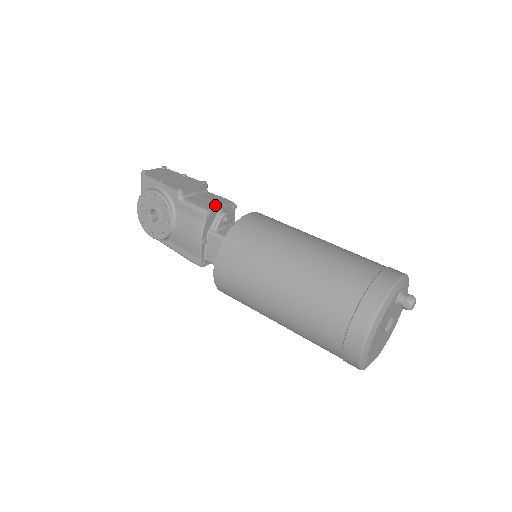
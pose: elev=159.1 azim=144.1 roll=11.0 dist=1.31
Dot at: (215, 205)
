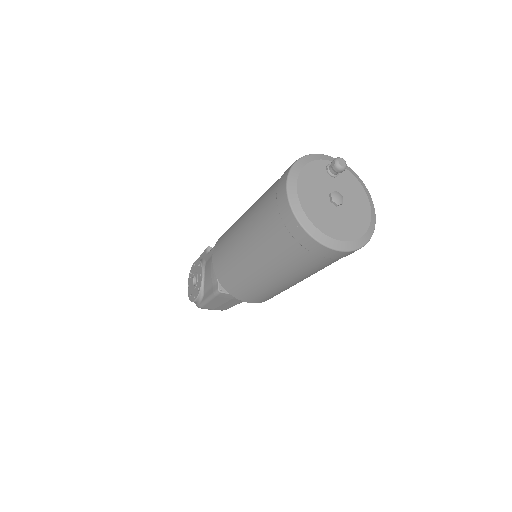
Dot at: occluded
